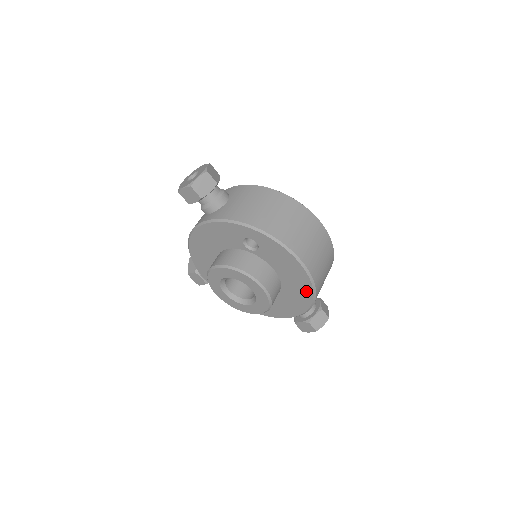
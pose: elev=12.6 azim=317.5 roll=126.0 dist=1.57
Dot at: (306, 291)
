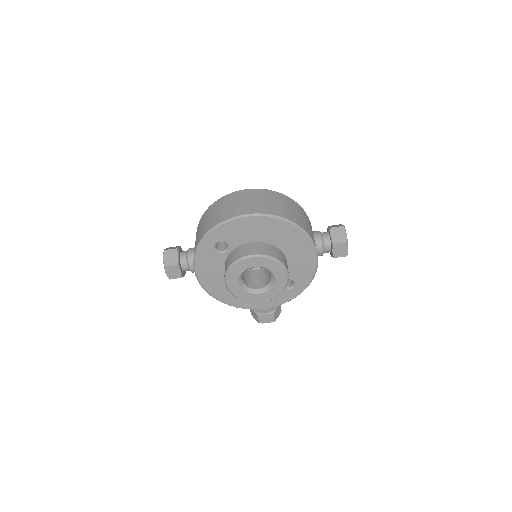
Dot at: (281, 226)
